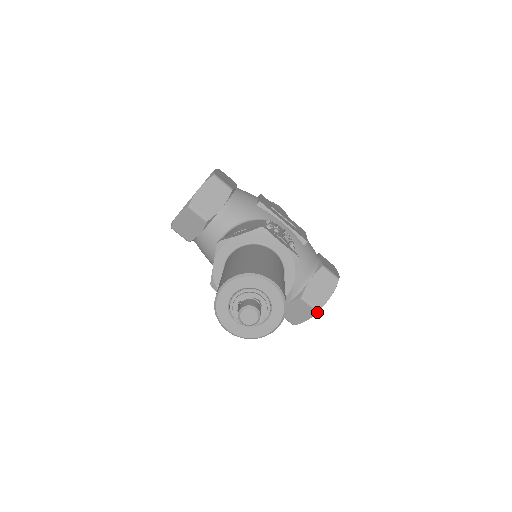
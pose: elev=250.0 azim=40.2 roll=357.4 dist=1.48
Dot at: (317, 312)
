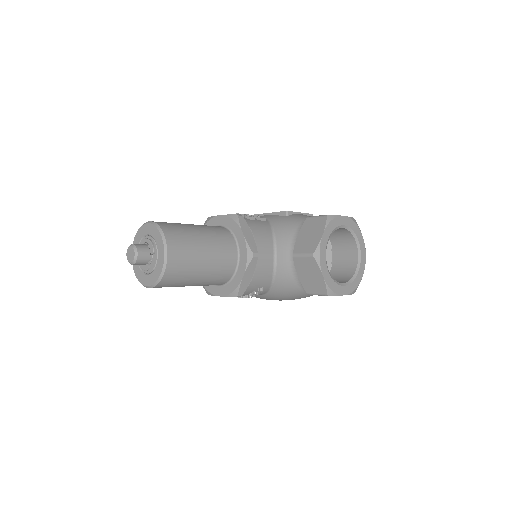
Dot at: (318, 258)
